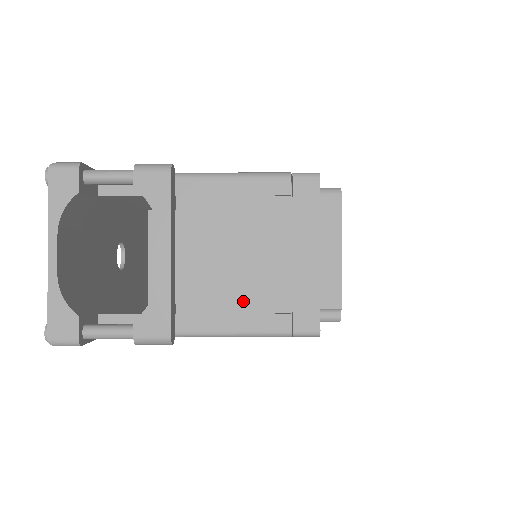
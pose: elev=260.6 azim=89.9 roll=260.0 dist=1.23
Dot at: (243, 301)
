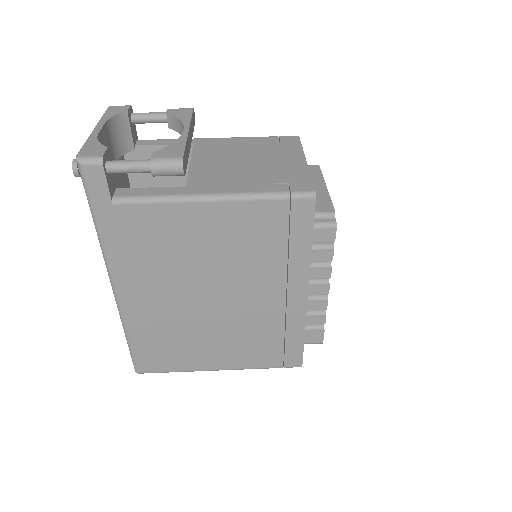
Dot at: (245, 179)
